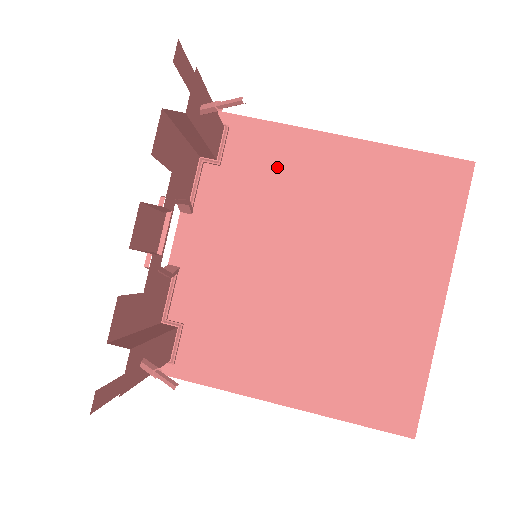
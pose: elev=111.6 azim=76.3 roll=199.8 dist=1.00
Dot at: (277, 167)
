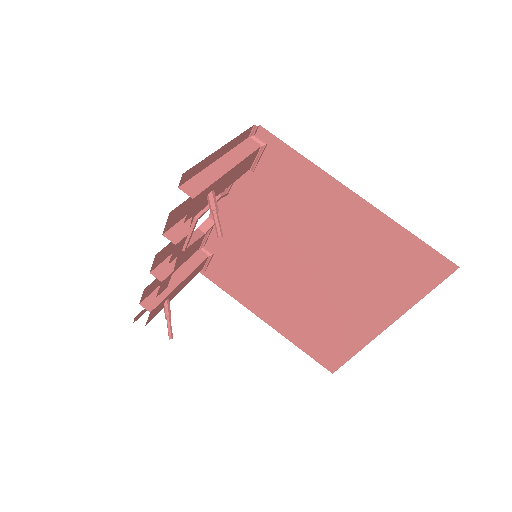
Dot at: (297, 192)
